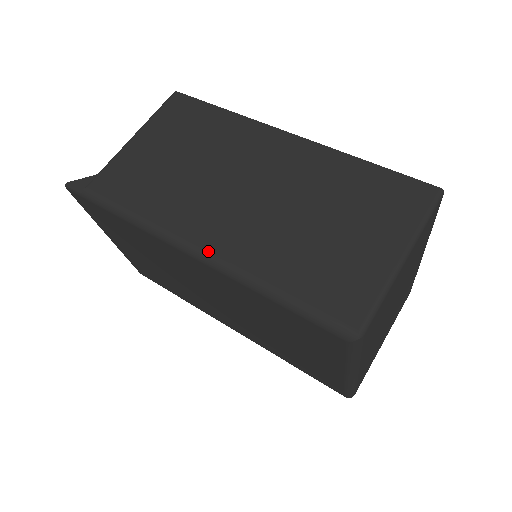
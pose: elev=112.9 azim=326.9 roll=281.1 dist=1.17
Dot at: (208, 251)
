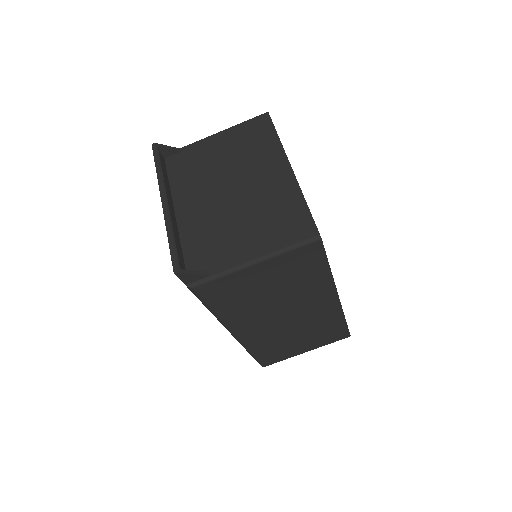
Dot at: (238, 337)
